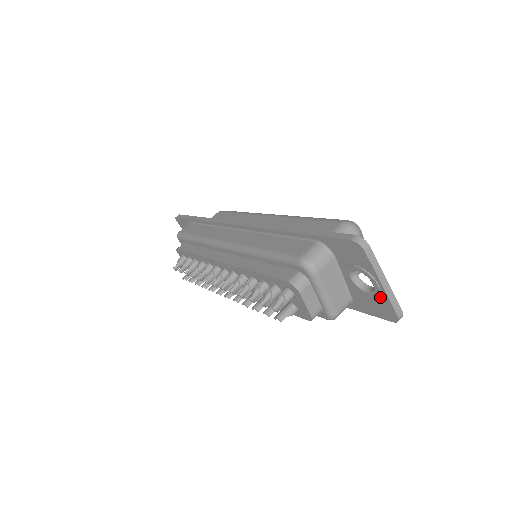
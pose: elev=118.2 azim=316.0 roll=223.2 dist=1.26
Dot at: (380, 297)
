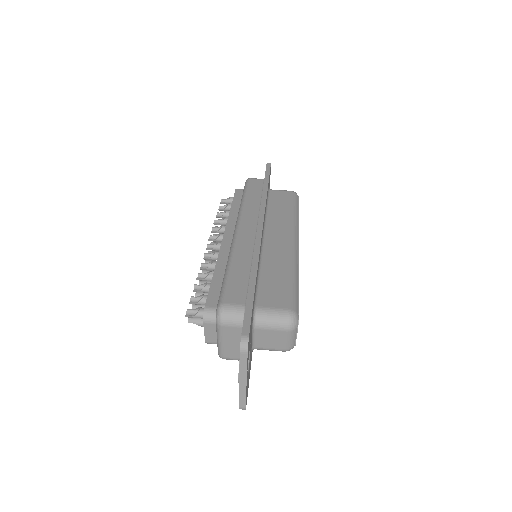
Dot at: occluded
